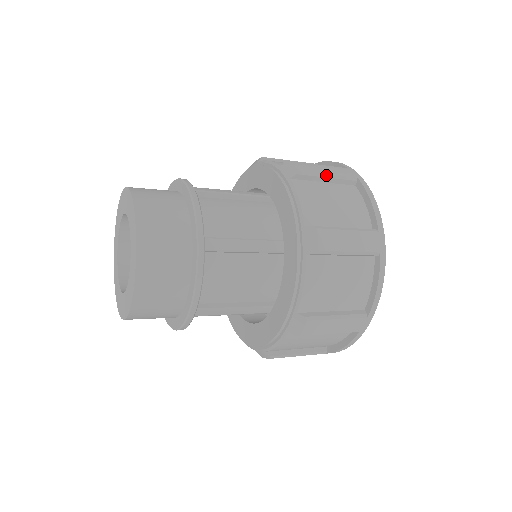
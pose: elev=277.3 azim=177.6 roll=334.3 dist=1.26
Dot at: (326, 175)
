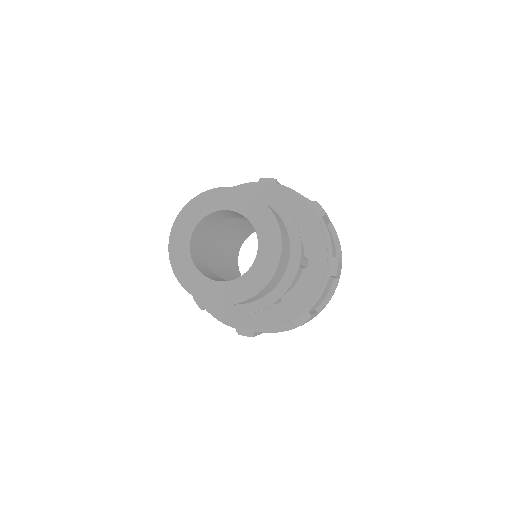
Dot at: (328, 217)
